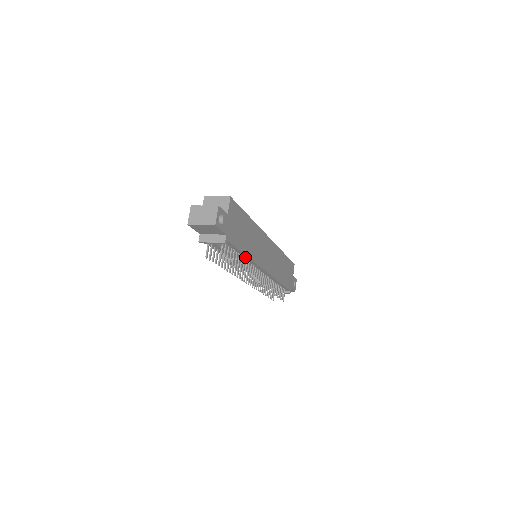
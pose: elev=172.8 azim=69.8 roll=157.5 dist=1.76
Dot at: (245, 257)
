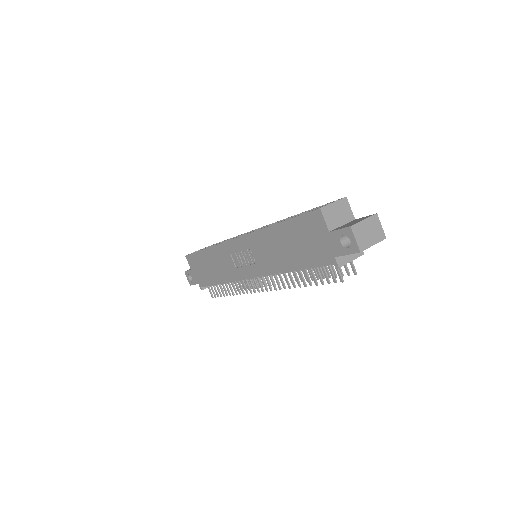
Dot at: occluded
